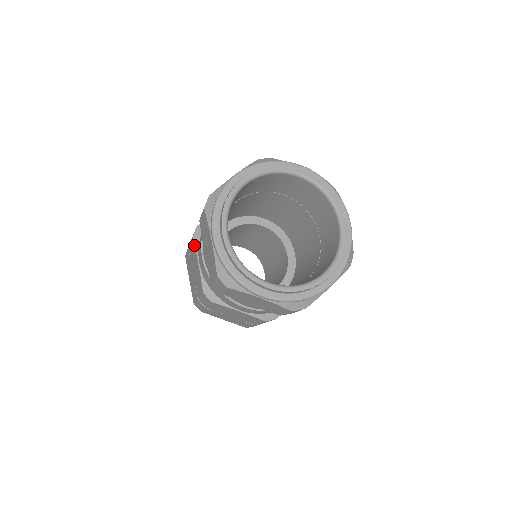
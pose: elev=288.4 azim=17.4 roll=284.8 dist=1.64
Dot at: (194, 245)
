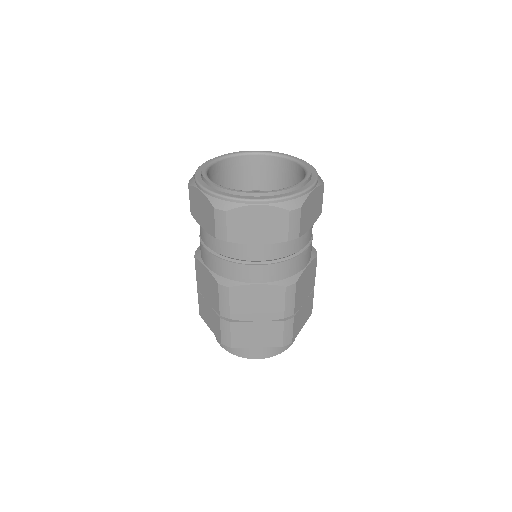
Dot at: occluded
